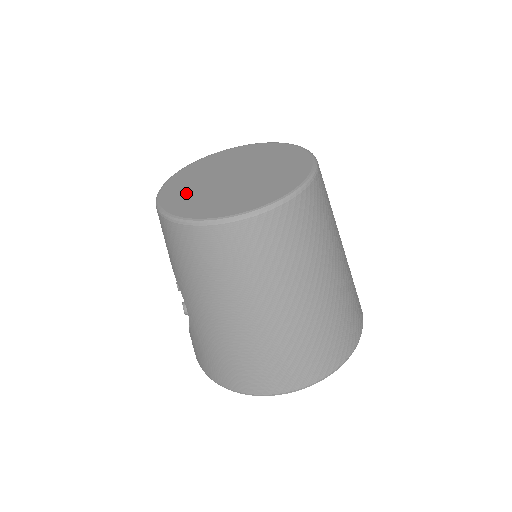
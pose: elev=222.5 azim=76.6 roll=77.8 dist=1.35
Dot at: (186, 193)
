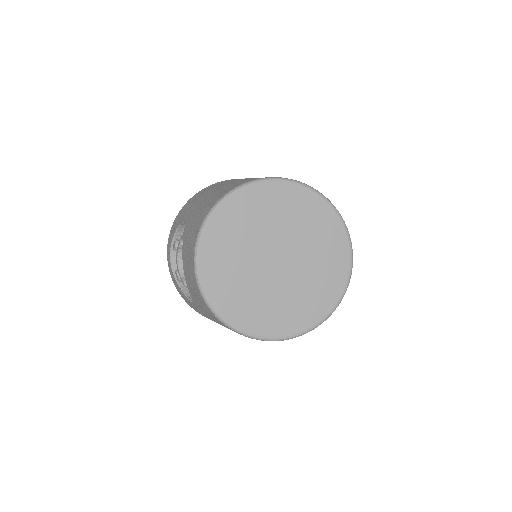
Dot at: (231, 280)
